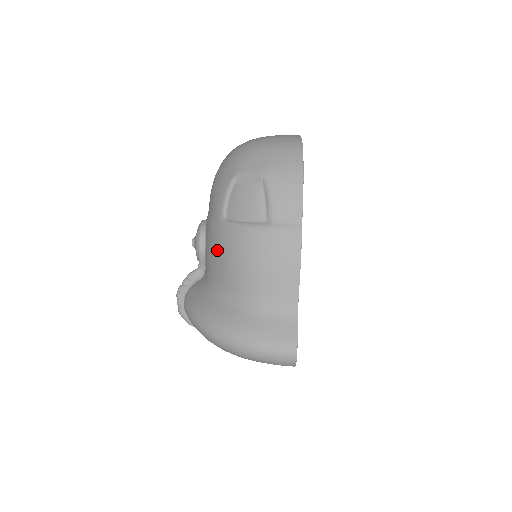
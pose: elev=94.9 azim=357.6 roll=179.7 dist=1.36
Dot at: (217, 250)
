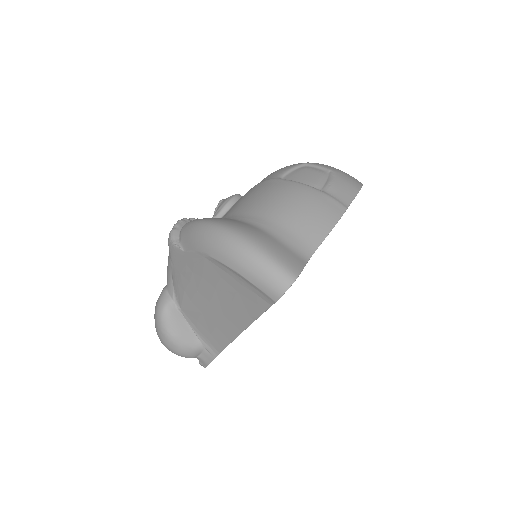
Dot at: (259, 193)
